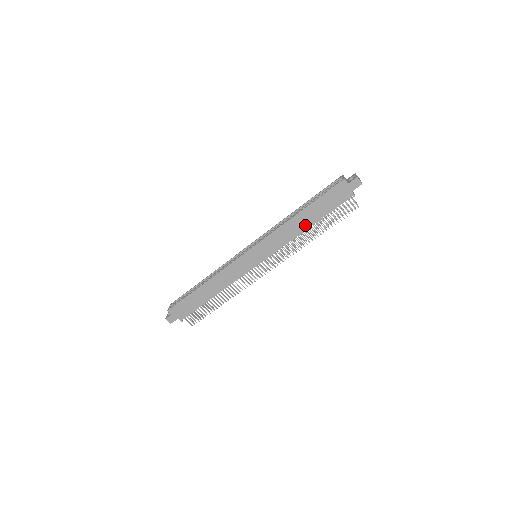
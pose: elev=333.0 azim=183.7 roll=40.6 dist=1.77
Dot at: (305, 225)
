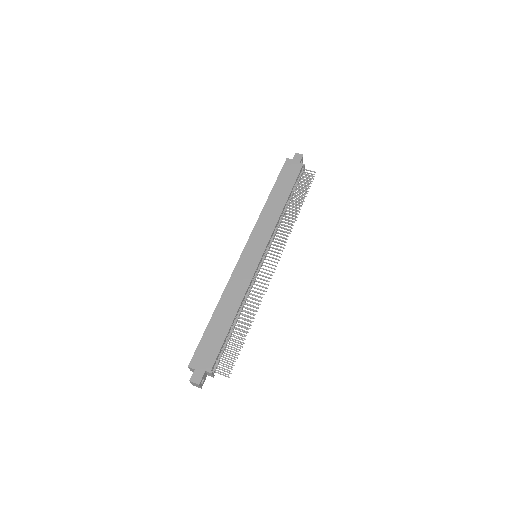
Dot at: (281, 202)
